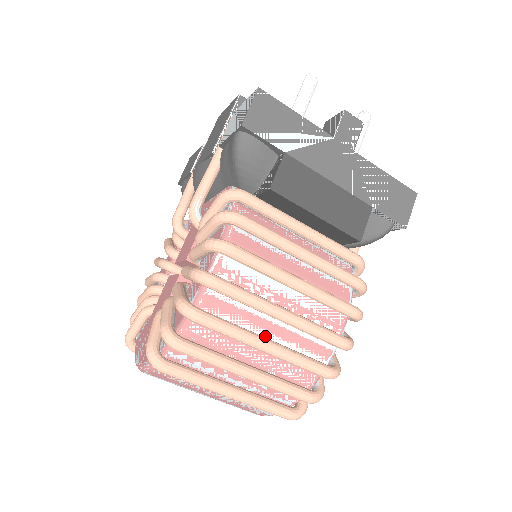
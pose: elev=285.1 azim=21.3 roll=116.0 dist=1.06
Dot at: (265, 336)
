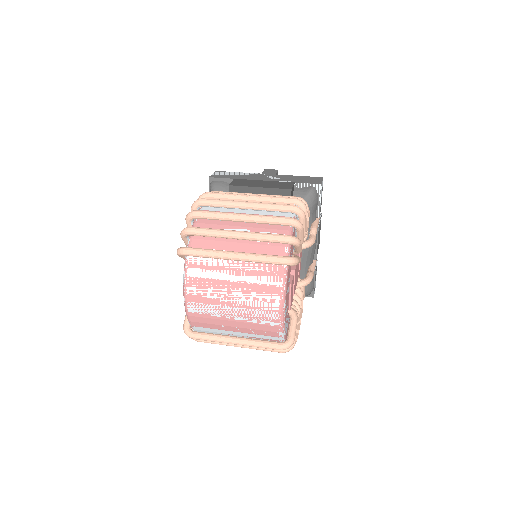
Dot at: occluded
